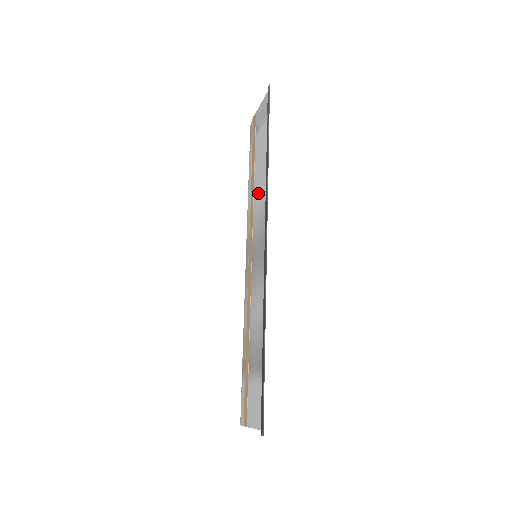
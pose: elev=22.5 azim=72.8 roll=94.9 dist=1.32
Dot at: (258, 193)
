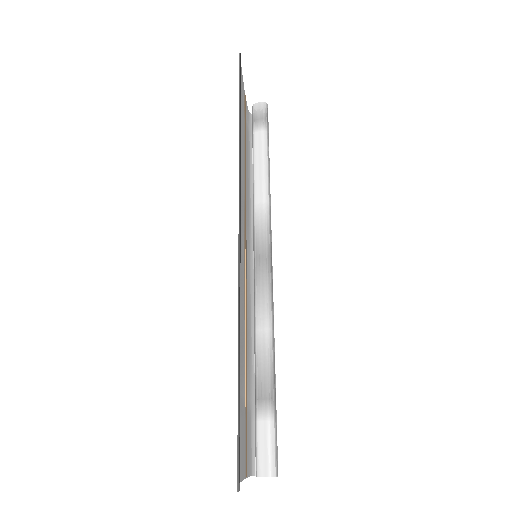
Dot at: (242, 179)
